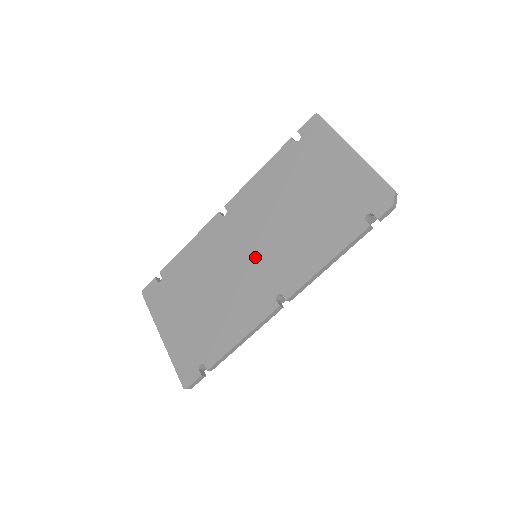
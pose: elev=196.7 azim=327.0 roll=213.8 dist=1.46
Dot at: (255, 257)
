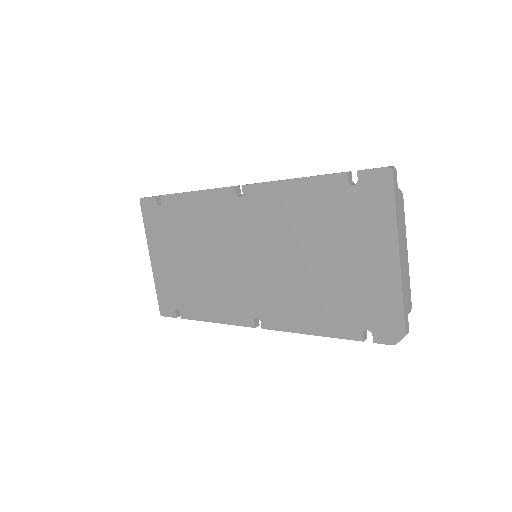
Dot at: (251, 268)
